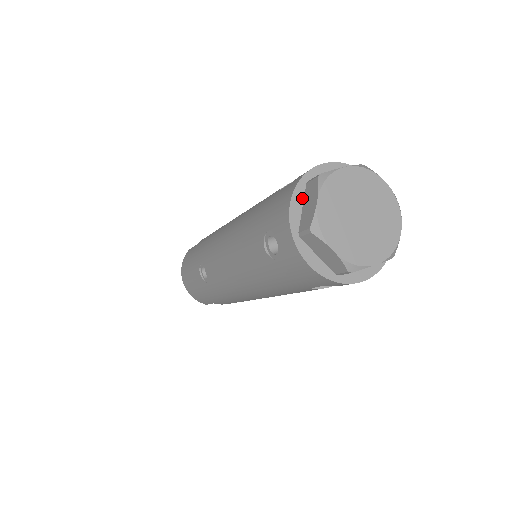
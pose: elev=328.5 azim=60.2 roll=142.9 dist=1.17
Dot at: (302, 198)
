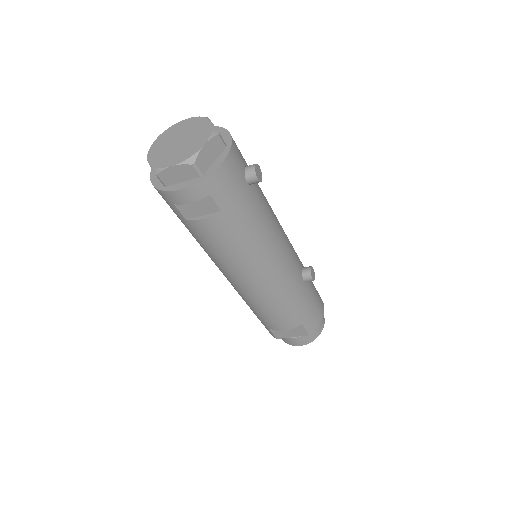
Dot at: occluded
